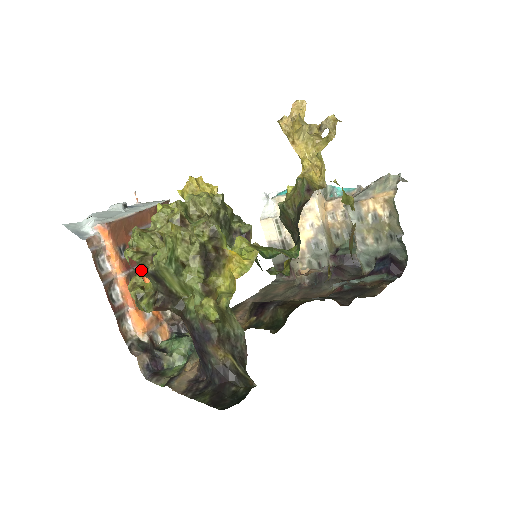
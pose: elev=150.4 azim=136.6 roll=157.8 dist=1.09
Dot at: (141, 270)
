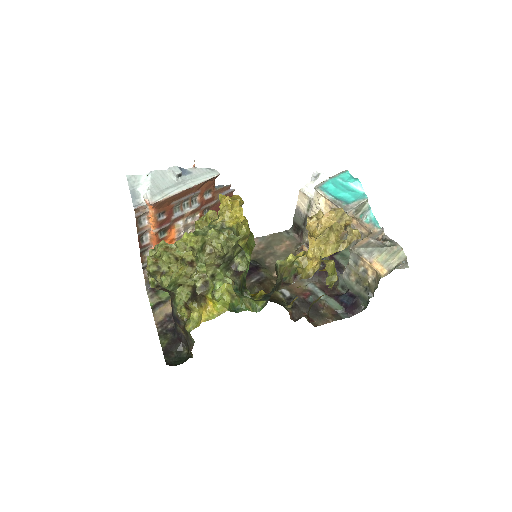
Dot at: (152, 277)
